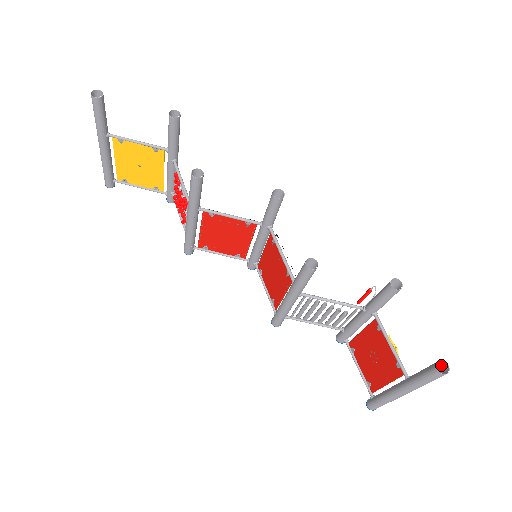
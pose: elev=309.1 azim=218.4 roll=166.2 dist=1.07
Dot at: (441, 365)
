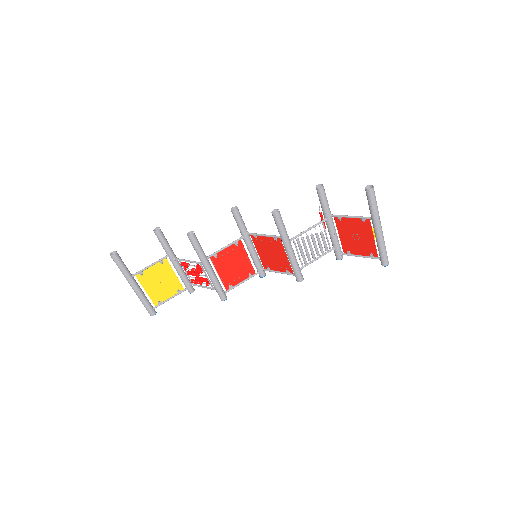
Dot at: occluded
